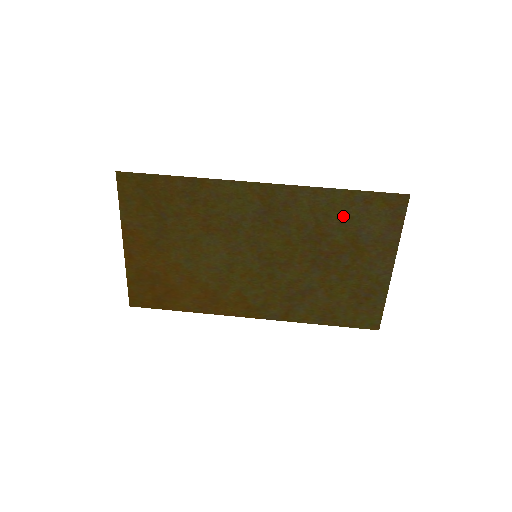
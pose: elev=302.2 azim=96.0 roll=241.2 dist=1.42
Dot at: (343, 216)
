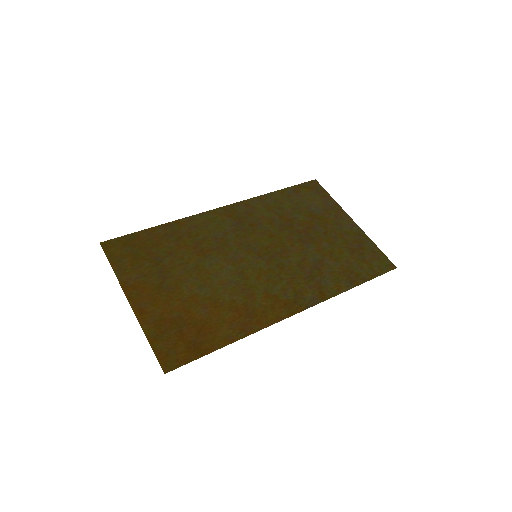
Dot at: (291, 205)
